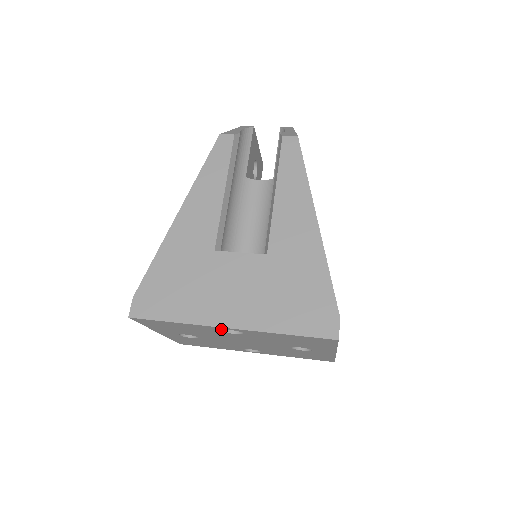
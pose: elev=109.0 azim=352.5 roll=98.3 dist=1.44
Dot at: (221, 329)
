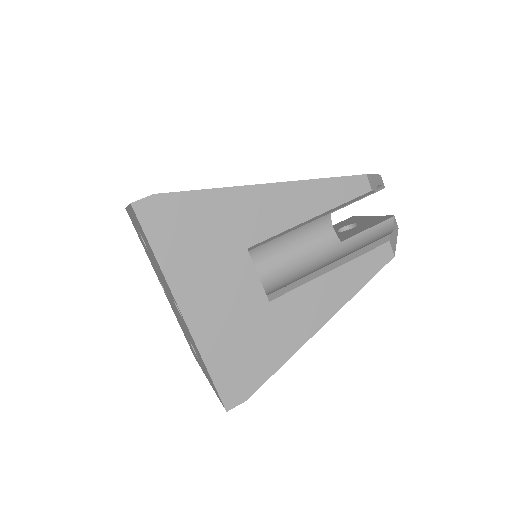
Dot at: occluded
